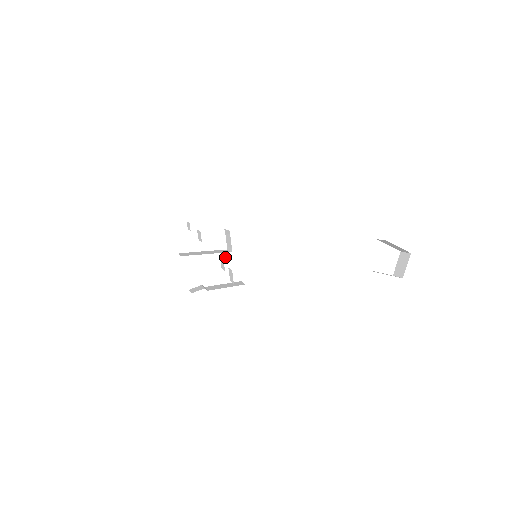
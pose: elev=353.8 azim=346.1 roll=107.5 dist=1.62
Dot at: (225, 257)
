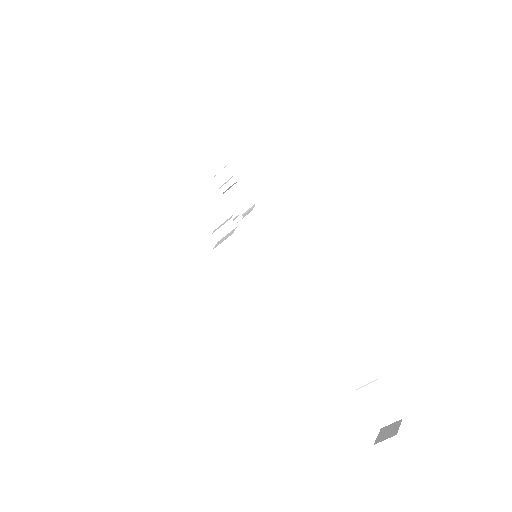
Dot at: occluded
